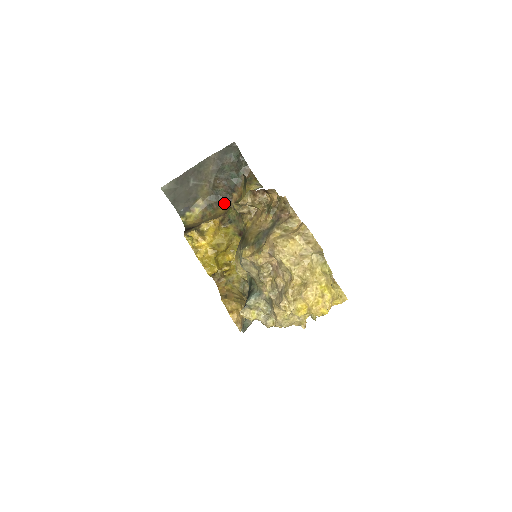
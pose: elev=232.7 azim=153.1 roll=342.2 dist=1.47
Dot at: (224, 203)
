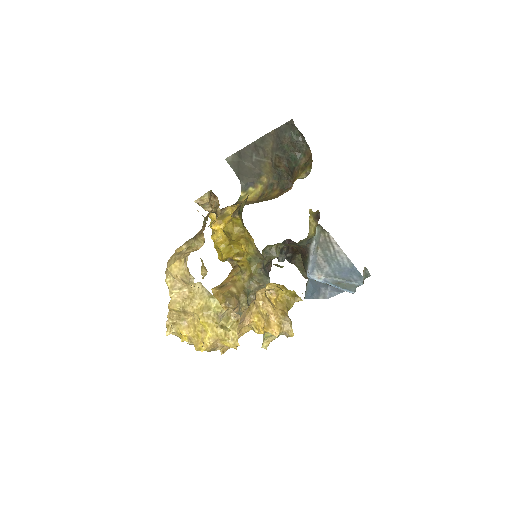
Dot at: (284, 185)
